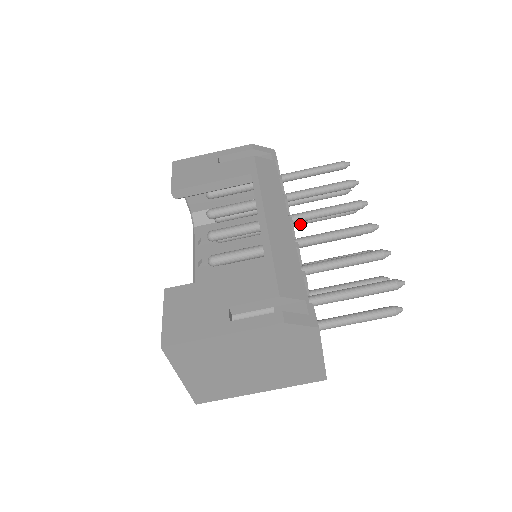
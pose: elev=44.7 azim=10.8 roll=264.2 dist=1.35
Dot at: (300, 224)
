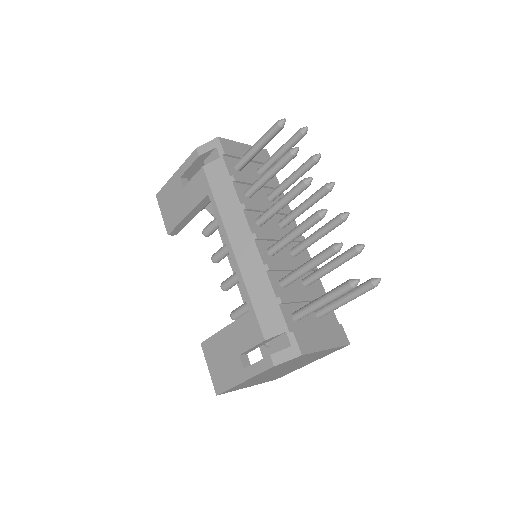
Dot at: (279, 195)
